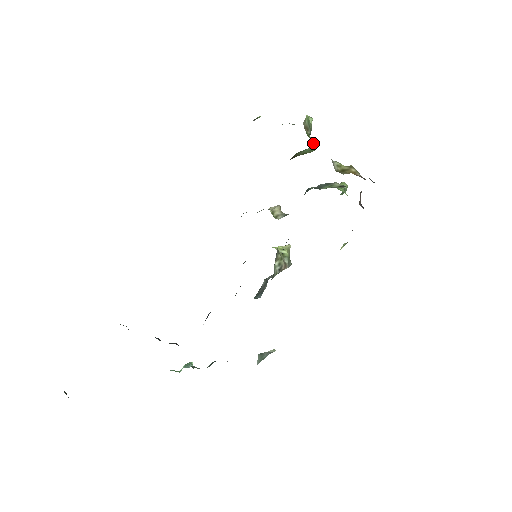
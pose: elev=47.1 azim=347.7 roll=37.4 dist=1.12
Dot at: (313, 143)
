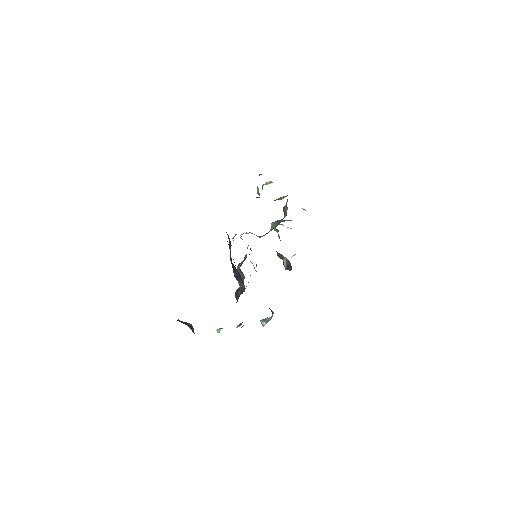
Dot at: occluded
